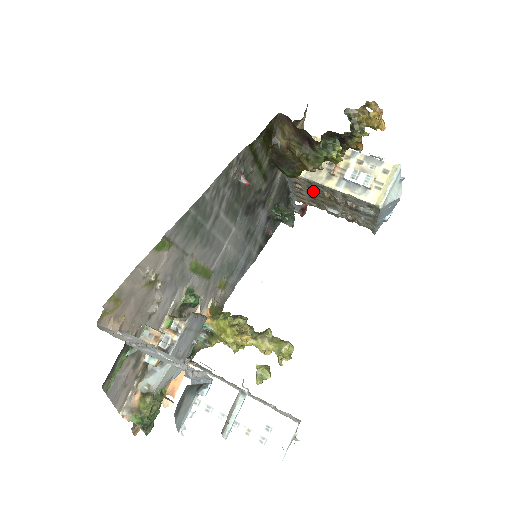
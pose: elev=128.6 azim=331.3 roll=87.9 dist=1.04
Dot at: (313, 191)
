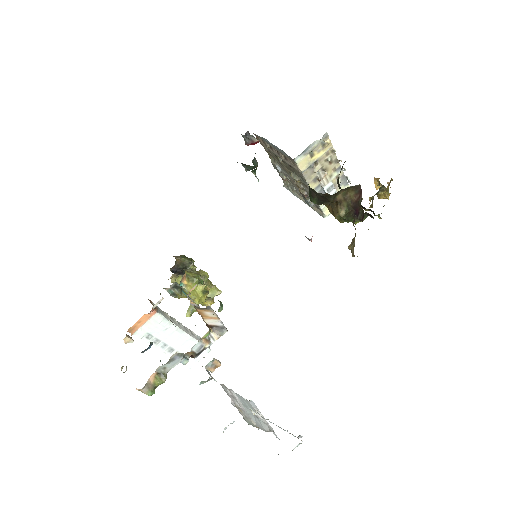
Dot at: (289, 166)
